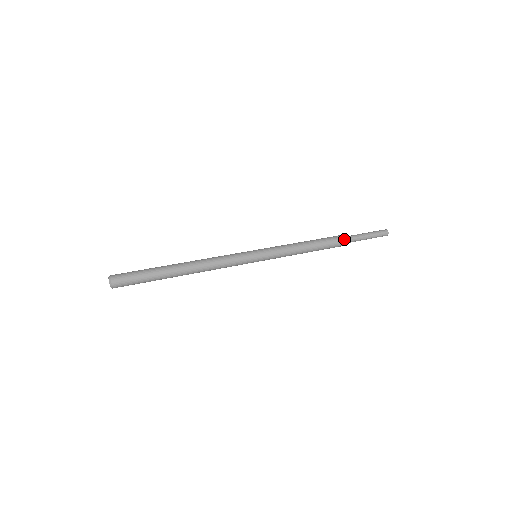
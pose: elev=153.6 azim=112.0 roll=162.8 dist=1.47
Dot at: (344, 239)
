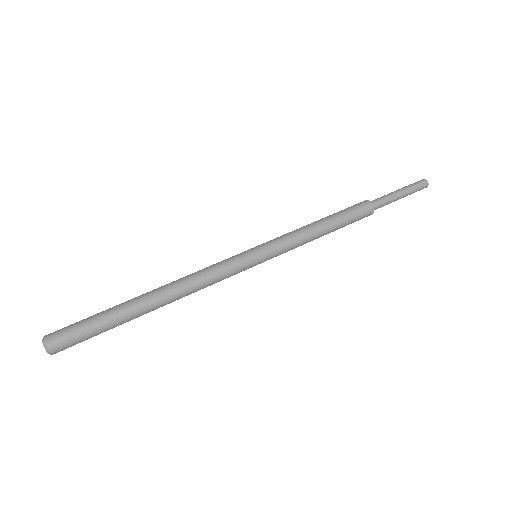
Dot at: (373, 206)
